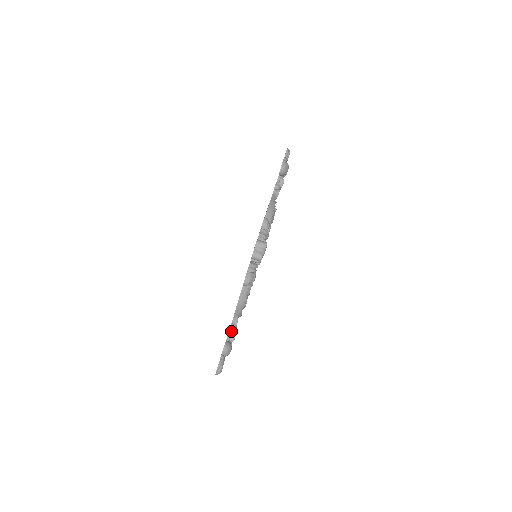
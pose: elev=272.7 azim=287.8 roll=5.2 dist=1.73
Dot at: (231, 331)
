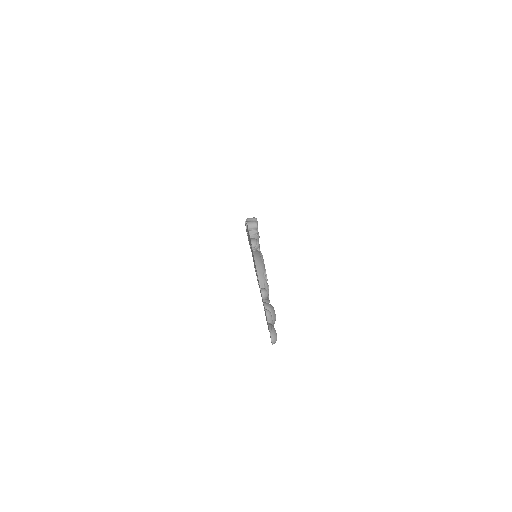
Dot at: (265, 300)
